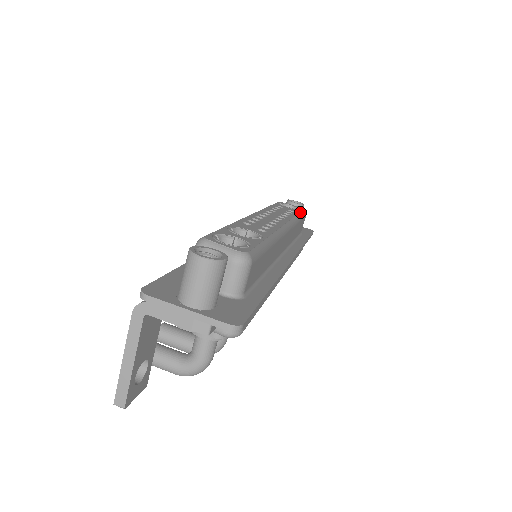
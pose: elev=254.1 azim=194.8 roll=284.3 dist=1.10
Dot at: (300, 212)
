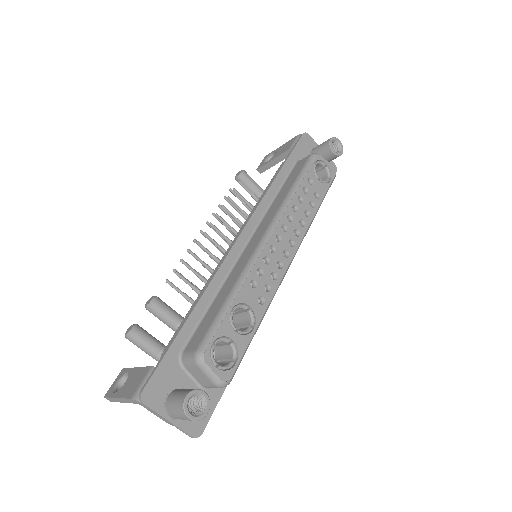
Dot at: (326, 193)
